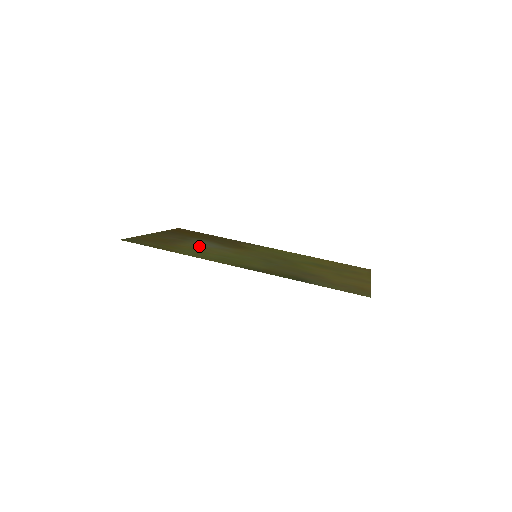
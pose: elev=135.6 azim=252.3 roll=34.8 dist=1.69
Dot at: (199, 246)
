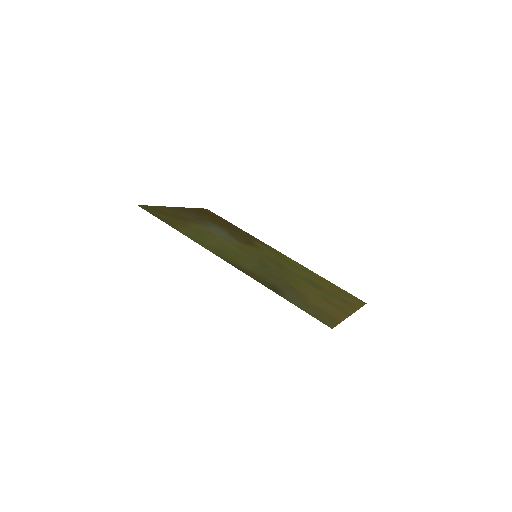
Dot at: (208, 231)
